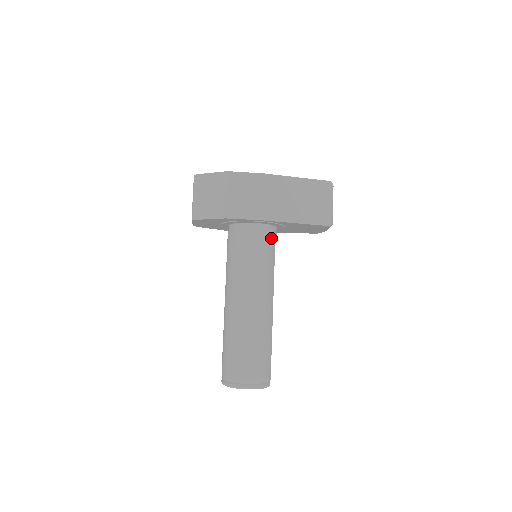
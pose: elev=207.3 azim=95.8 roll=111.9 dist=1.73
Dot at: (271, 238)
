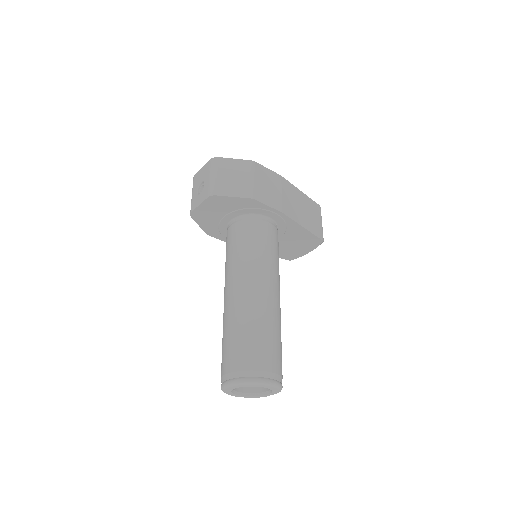
Dot at: occluded
